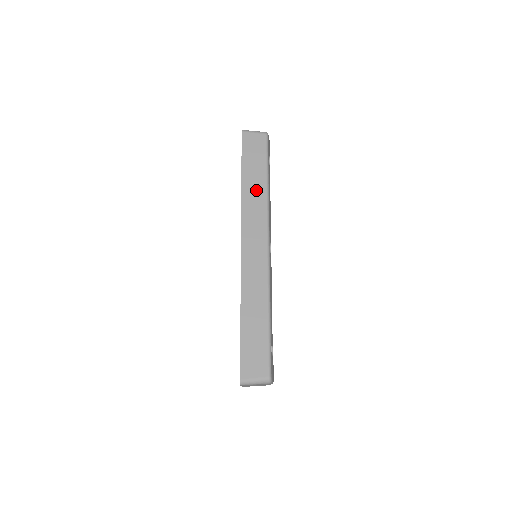
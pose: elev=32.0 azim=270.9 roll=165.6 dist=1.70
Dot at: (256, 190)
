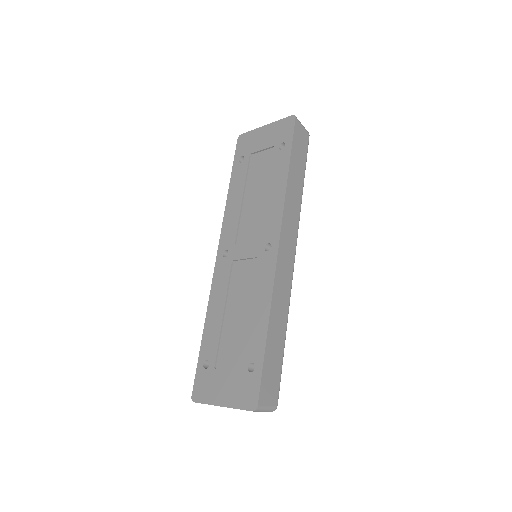
Dot at: (296, 190)
